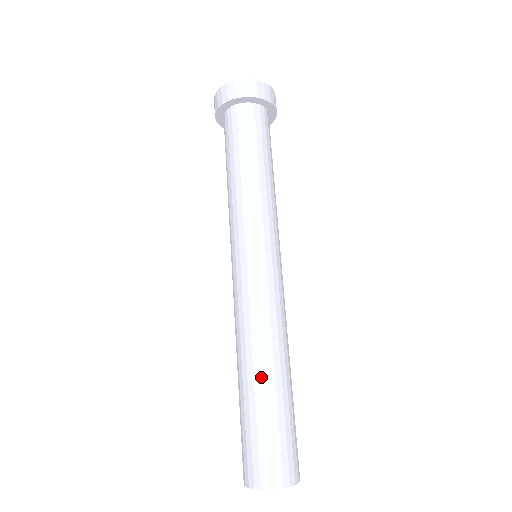
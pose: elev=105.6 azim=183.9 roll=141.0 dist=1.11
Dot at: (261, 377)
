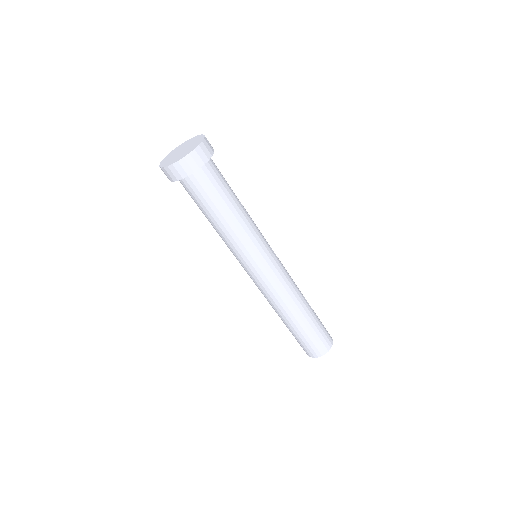
Dot at: (306, 312)
